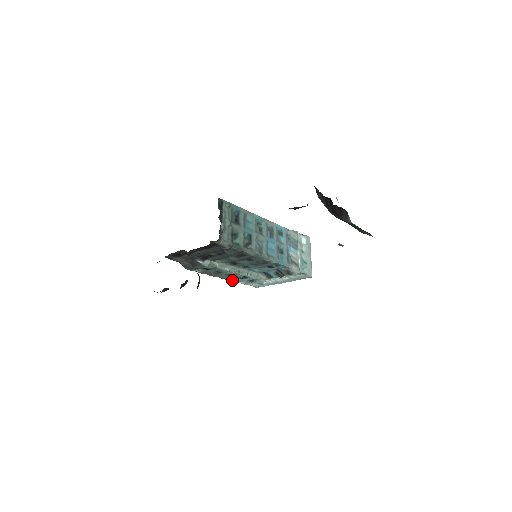
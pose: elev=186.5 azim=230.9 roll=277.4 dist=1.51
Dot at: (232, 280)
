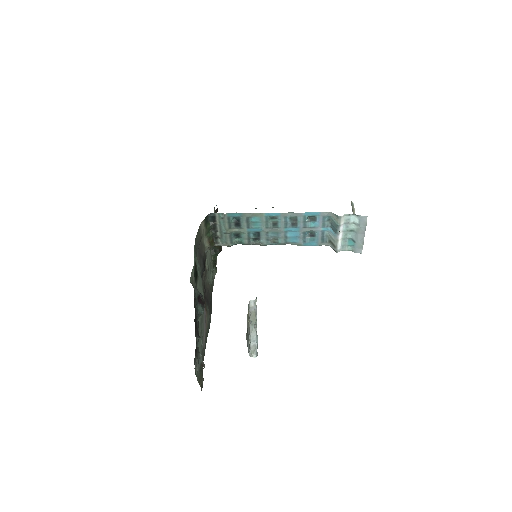
Dot at: occluded
